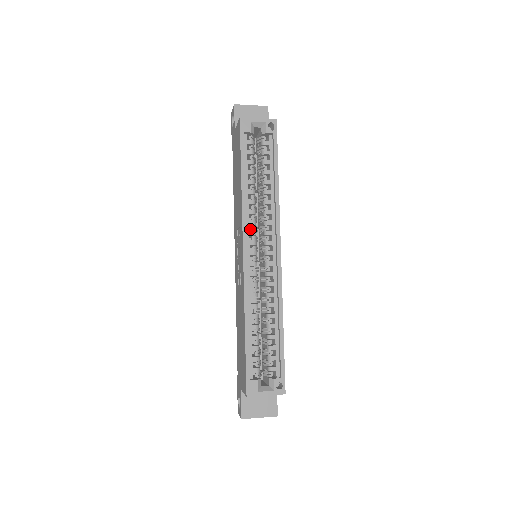
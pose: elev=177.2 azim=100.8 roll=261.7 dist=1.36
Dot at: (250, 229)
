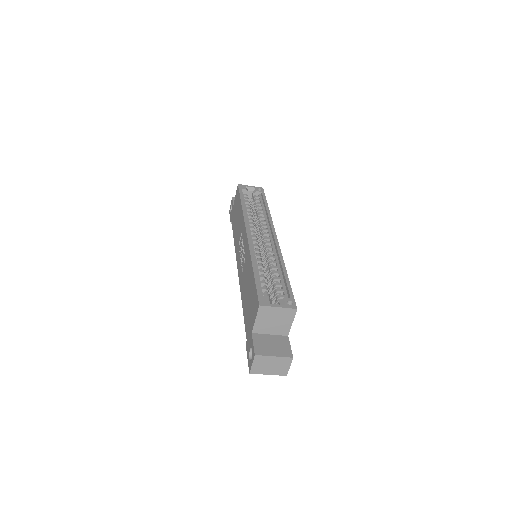
Dot at: occluded
